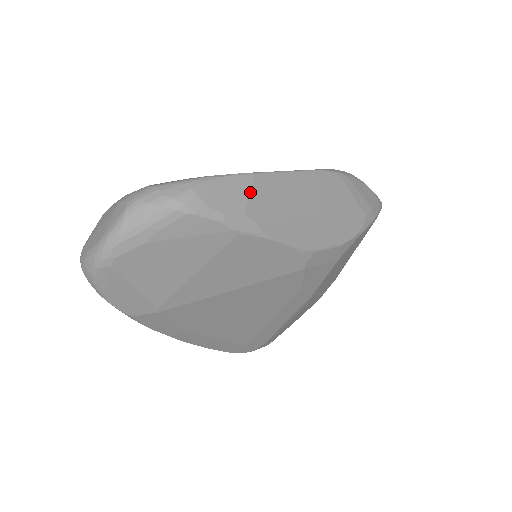
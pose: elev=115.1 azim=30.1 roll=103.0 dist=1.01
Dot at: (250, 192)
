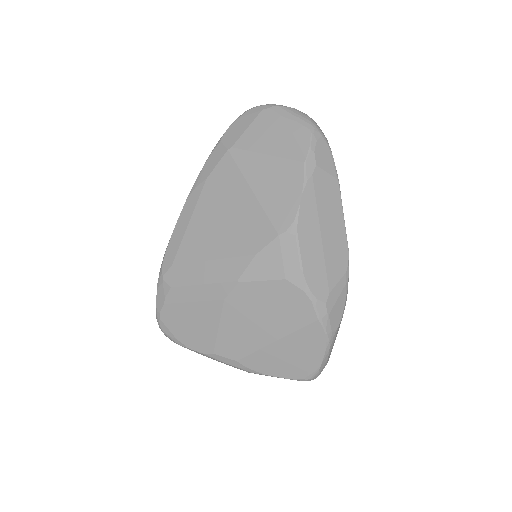
Dot at: (329, 173)
